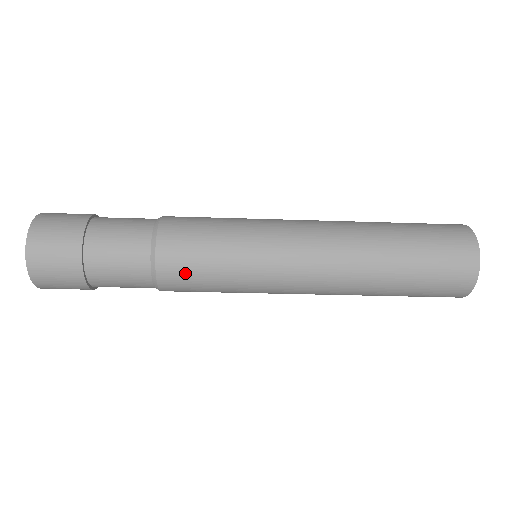
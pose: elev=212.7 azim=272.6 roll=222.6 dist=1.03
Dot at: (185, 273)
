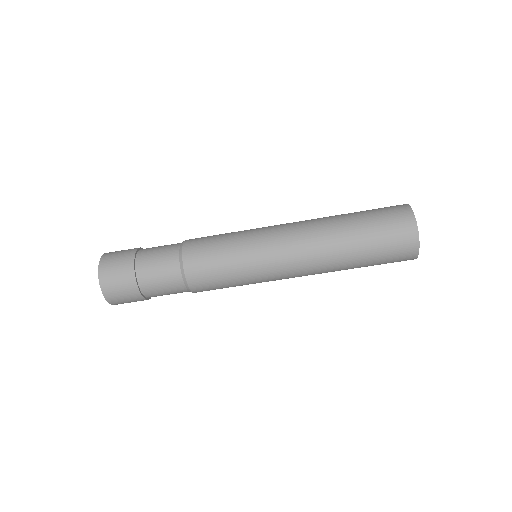
Dot at: (205, 275)
